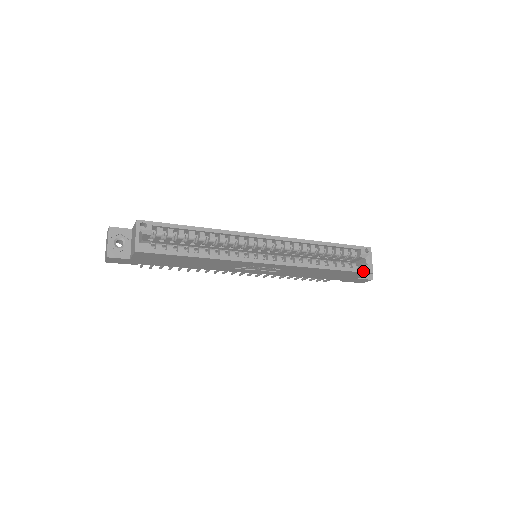
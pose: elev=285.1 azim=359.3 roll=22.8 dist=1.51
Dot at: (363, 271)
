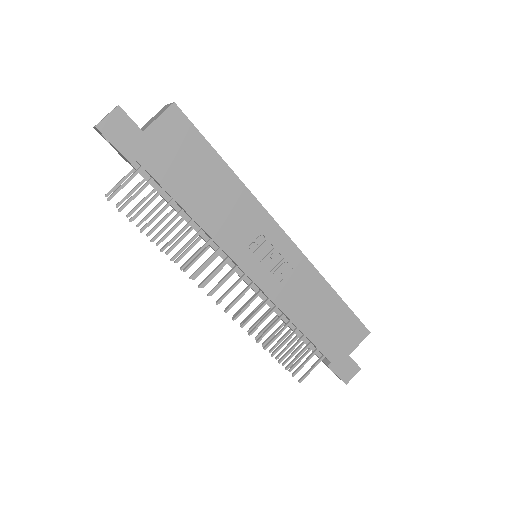
Dot at: (362, 323)
